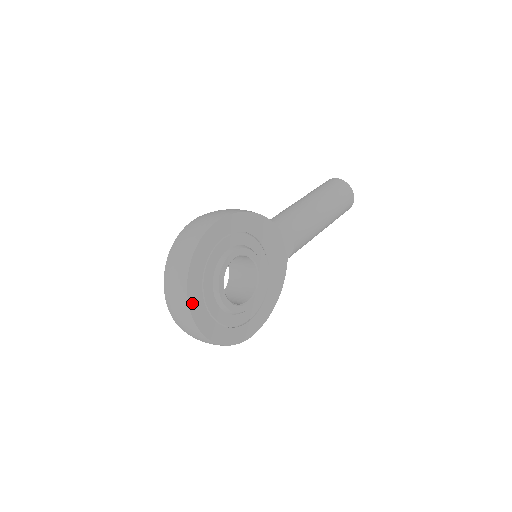
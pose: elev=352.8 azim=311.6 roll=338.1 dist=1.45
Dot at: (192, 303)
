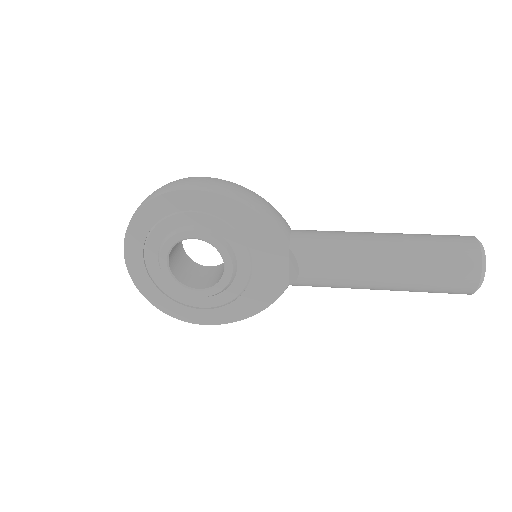
Dot at: (128, 249)
